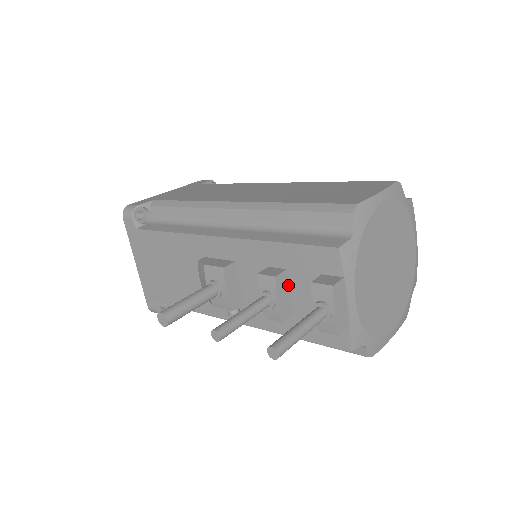
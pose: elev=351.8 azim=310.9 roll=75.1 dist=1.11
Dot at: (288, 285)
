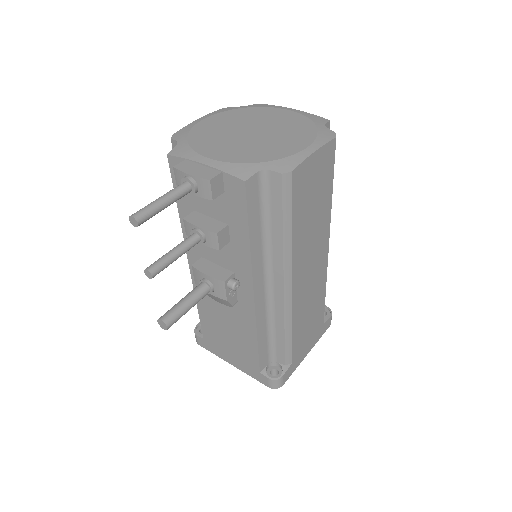
Dot at: (204, 216)
